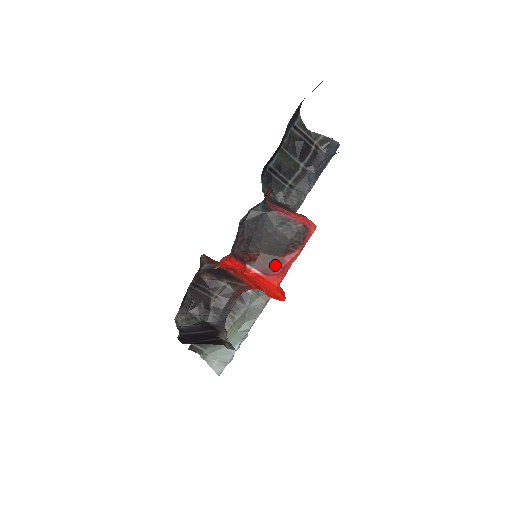
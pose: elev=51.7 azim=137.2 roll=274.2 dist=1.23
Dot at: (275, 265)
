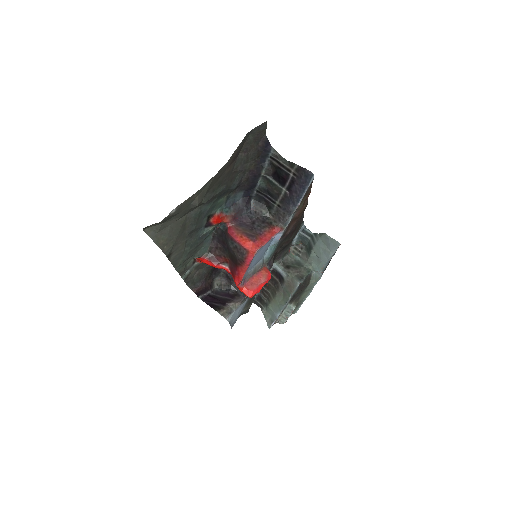
Dot at: (235, 271)
